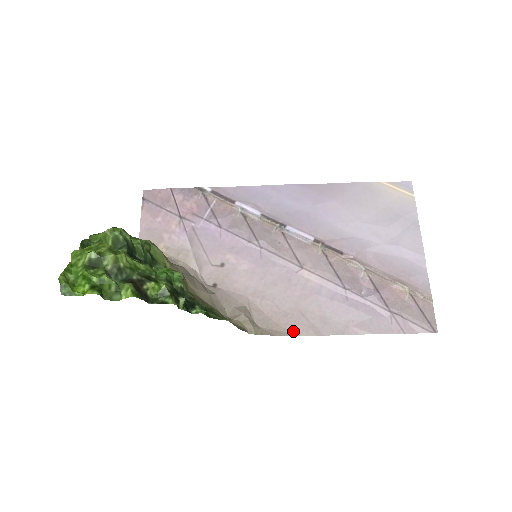
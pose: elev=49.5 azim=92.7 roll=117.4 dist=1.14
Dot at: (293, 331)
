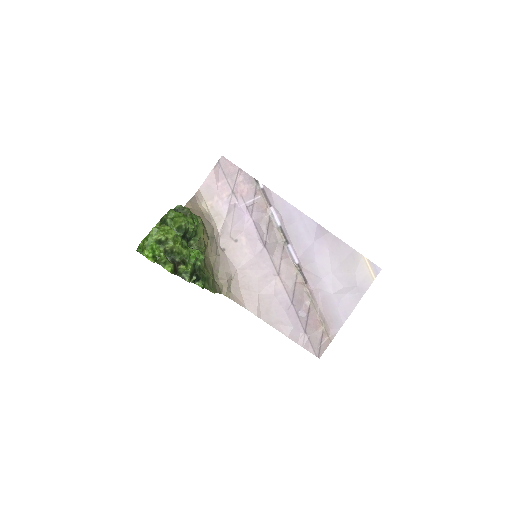
Dot at: (247, 306)
